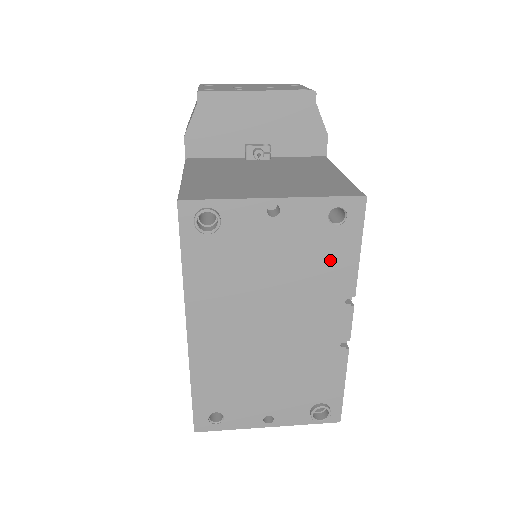
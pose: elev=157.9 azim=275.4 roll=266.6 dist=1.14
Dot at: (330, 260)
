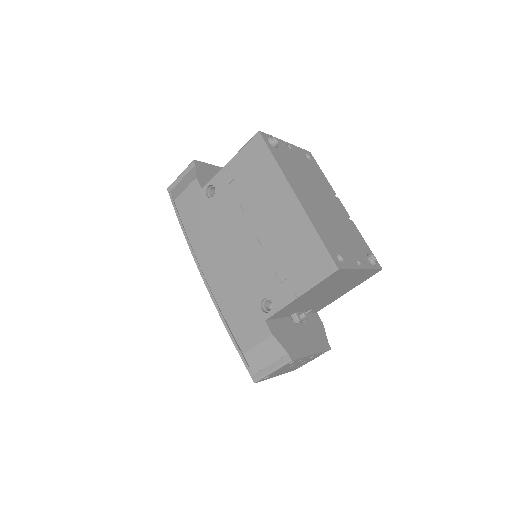
Dot at: (318, 174)
